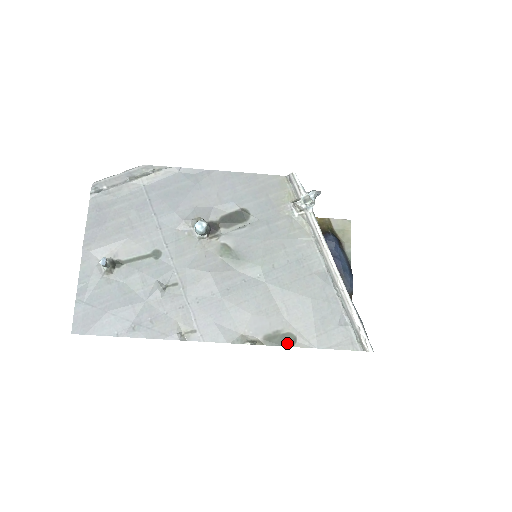
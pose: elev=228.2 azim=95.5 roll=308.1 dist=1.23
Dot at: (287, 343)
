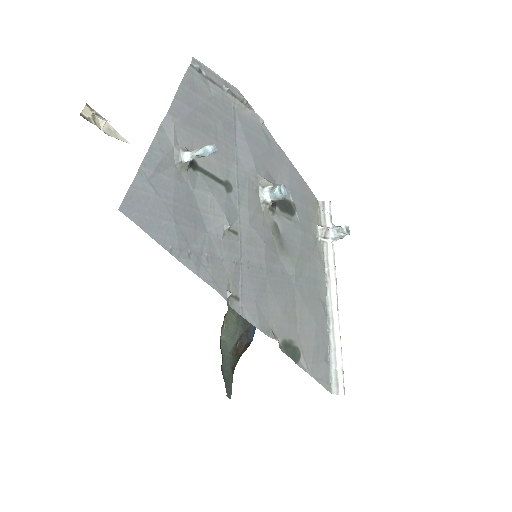
Dot at: (295, 358)
